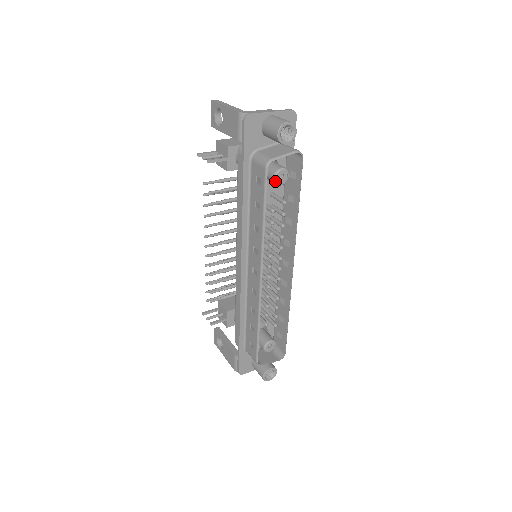
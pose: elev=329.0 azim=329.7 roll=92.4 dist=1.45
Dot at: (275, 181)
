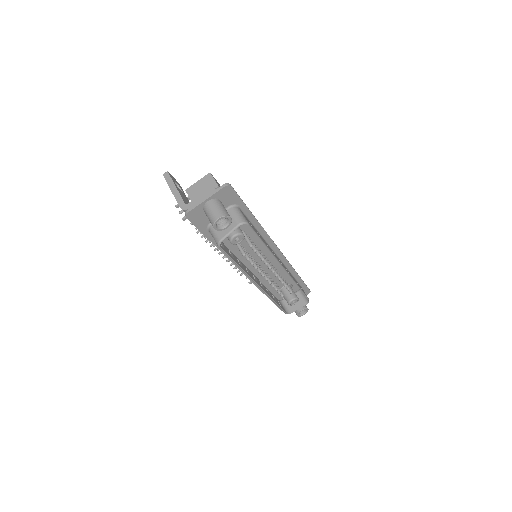
Dot at: (233, 244)
